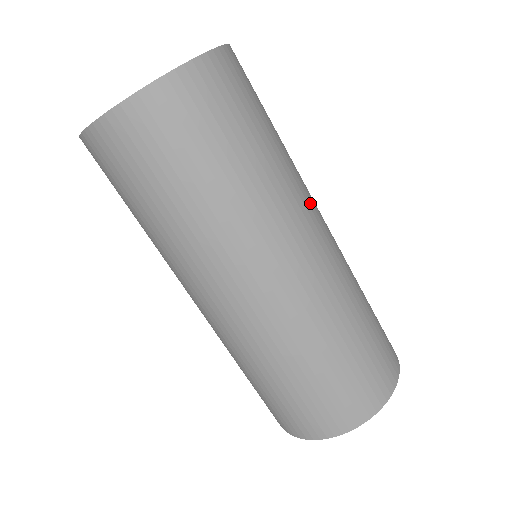
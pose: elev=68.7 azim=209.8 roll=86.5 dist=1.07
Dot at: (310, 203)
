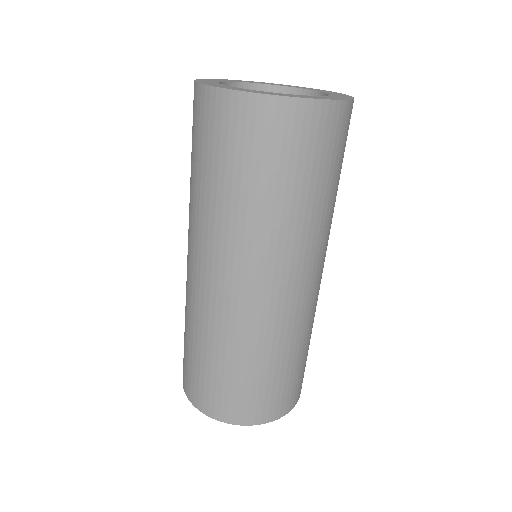
Dot at: occluded
